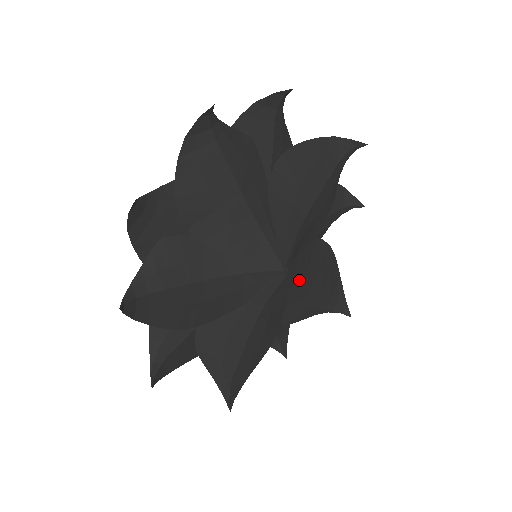
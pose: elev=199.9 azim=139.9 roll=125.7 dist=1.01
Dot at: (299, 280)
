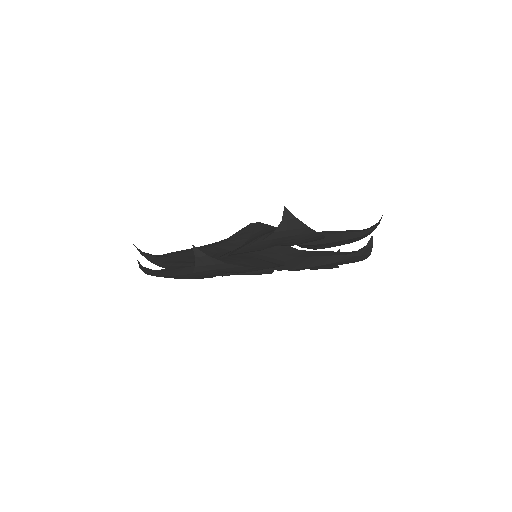
Dot at: occluded
